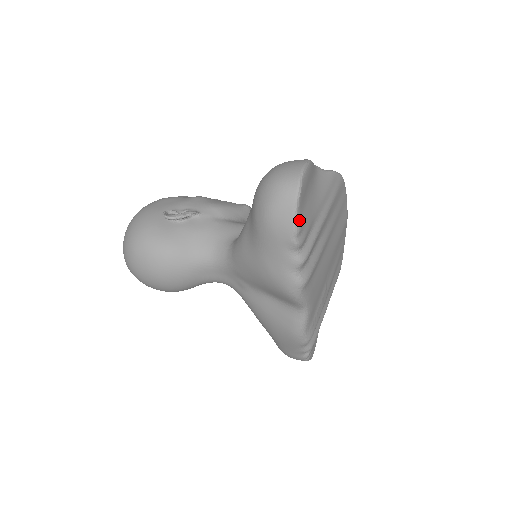
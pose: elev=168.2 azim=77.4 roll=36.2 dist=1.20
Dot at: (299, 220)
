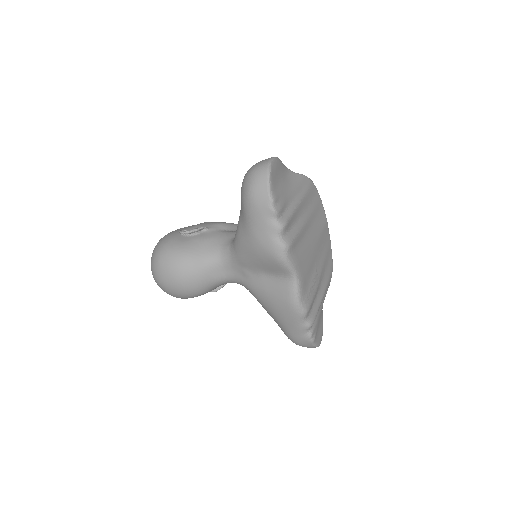
Dot at: (273, 193)
